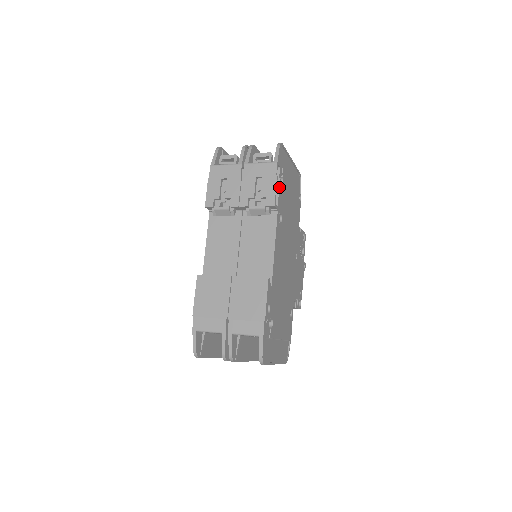
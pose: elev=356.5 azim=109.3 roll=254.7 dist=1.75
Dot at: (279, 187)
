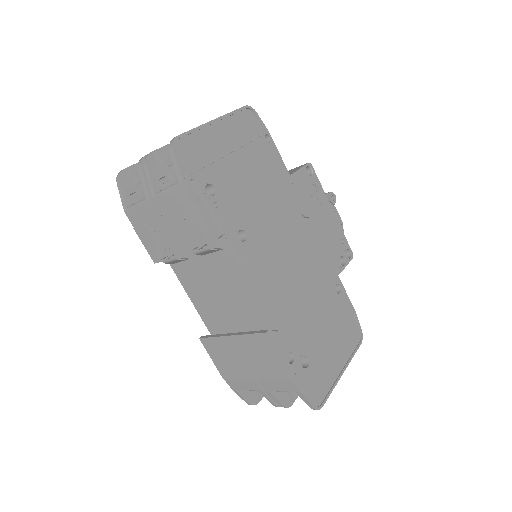
Dot at: (210, 206)
